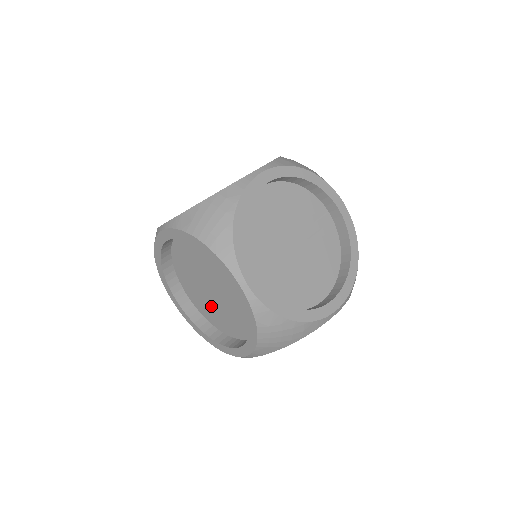
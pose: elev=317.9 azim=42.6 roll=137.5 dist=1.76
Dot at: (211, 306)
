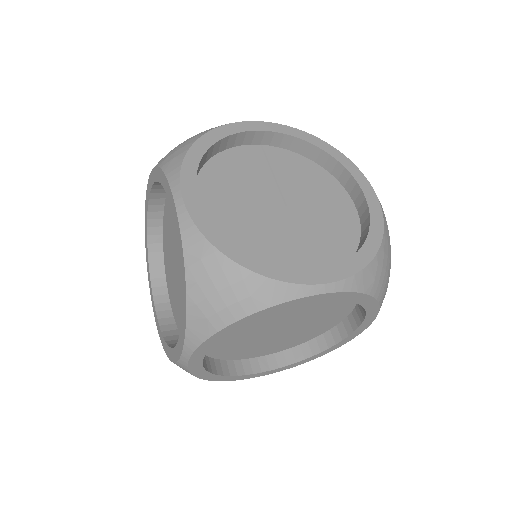
Dot at: (292, 335)
